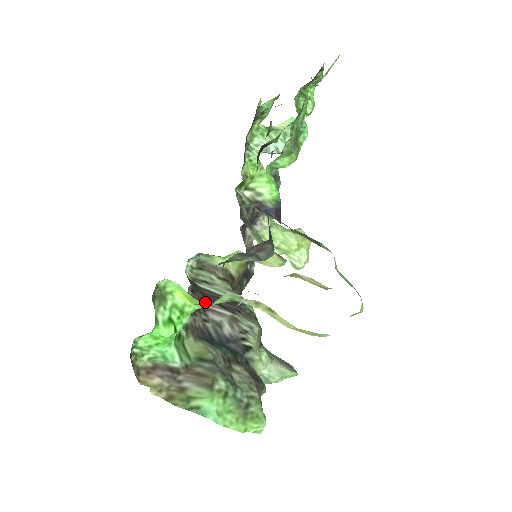
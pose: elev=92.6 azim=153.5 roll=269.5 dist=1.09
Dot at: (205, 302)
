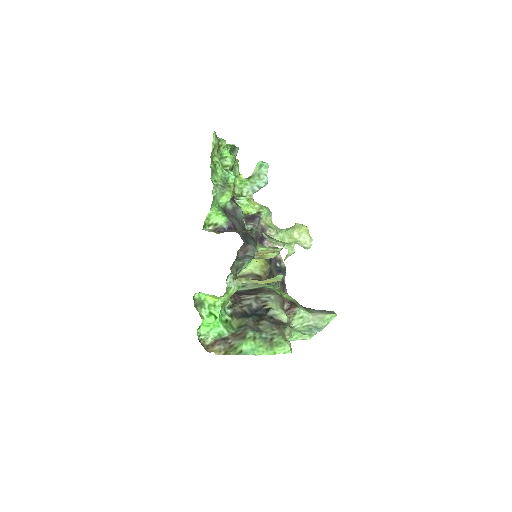
Dot at: (239, 297)
